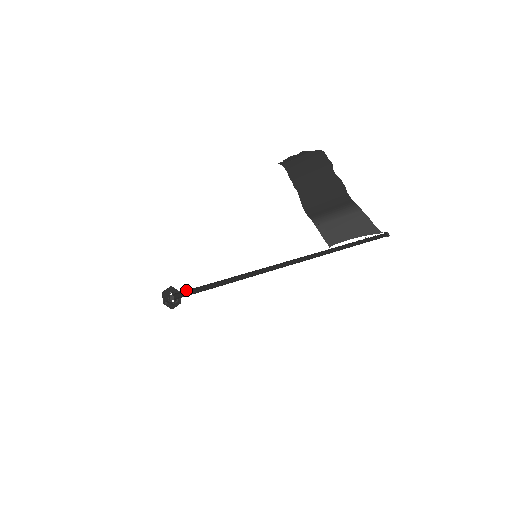
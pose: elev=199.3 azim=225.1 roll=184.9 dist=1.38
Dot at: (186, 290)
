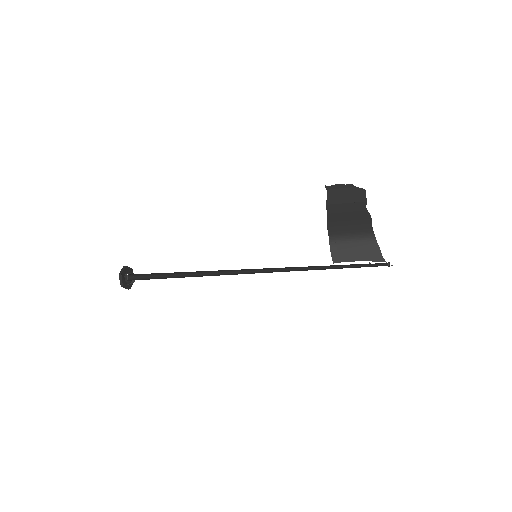
Dot at: (152, 273)
